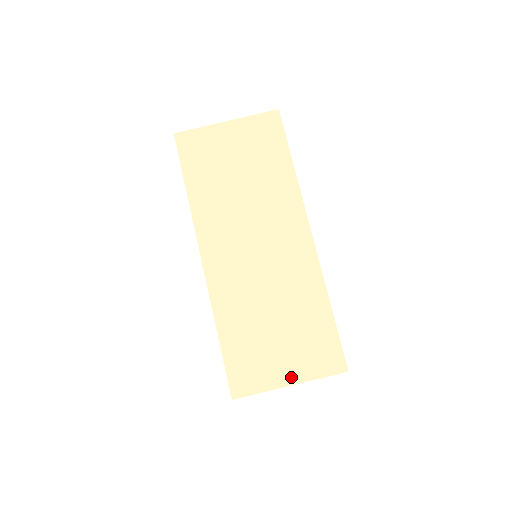
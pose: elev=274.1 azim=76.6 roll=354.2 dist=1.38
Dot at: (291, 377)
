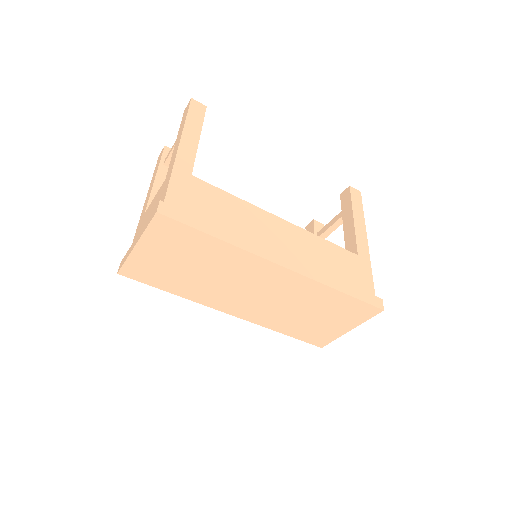
Dot at: (347, 328)
